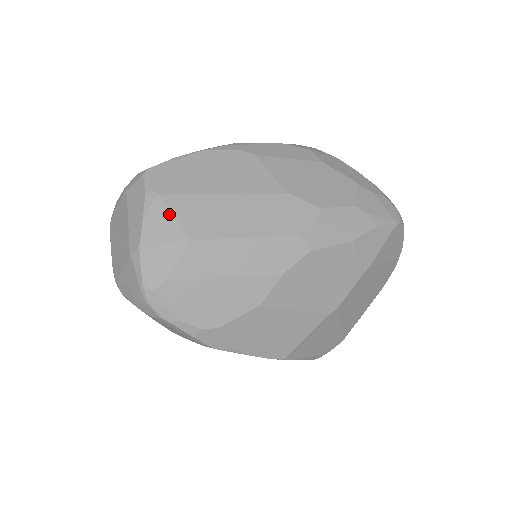
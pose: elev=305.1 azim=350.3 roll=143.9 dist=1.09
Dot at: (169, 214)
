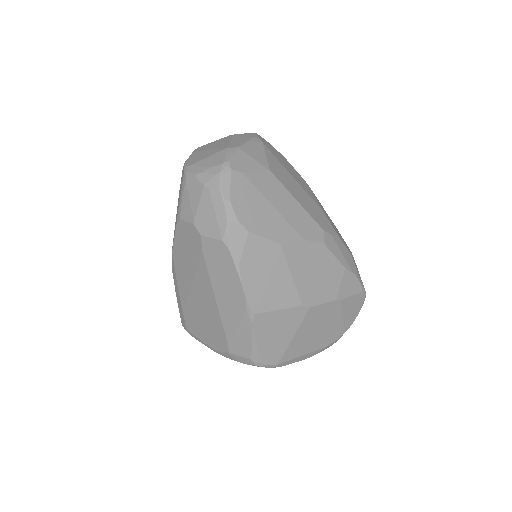
Dot at: (264, 152)
